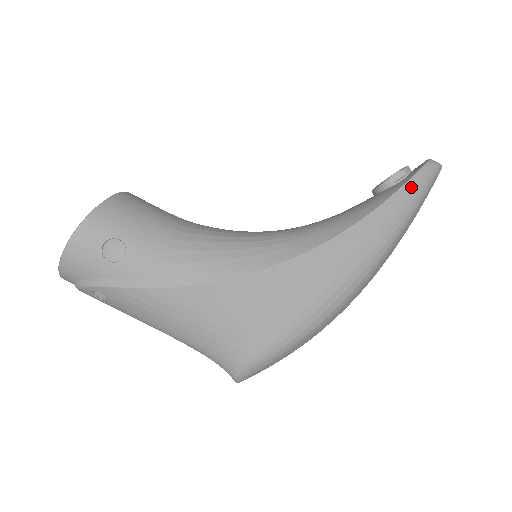
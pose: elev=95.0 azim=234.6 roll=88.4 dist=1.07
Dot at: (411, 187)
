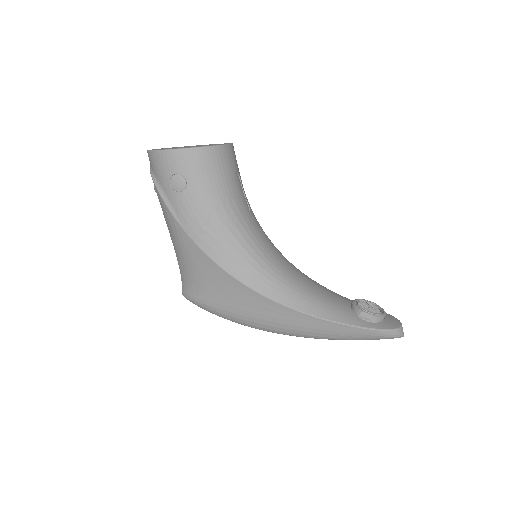
Dot at: (362, 331)
